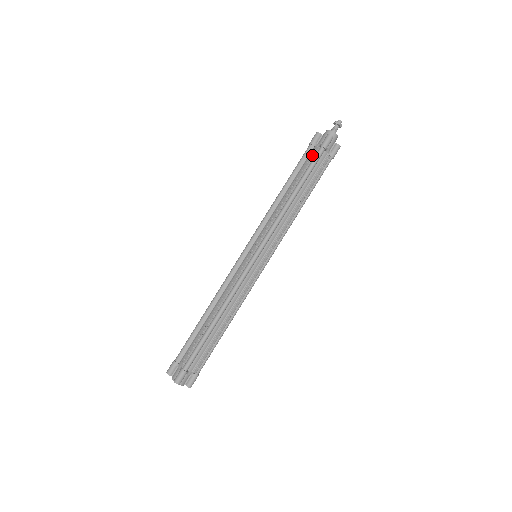
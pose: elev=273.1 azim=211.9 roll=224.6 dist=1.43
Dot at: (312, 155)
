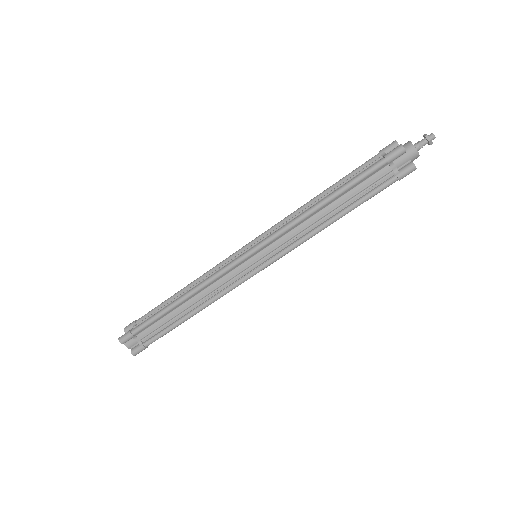
Dot at: (381, 179)
